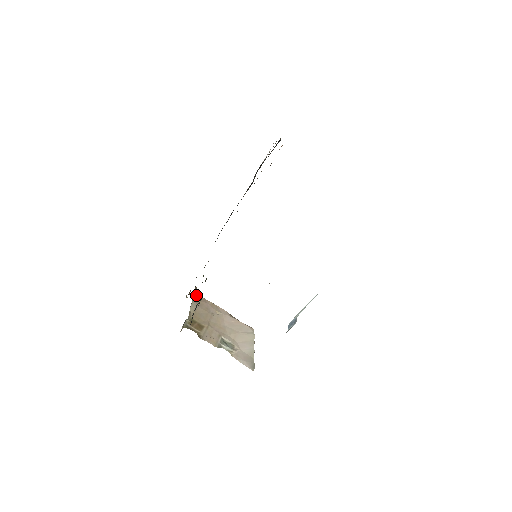
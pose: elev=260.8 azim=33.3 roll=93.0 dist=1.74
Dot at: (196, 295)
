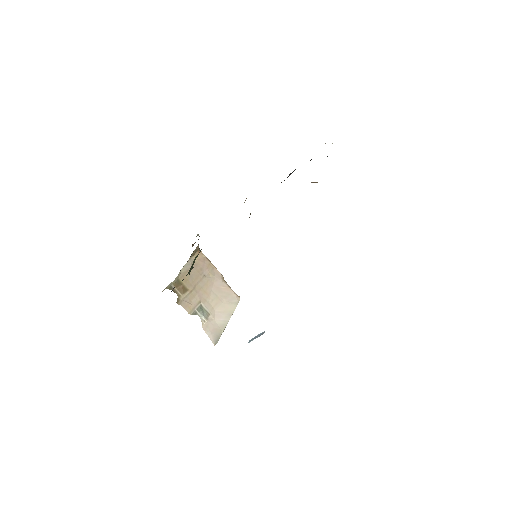
Dot at: (195, 254)
